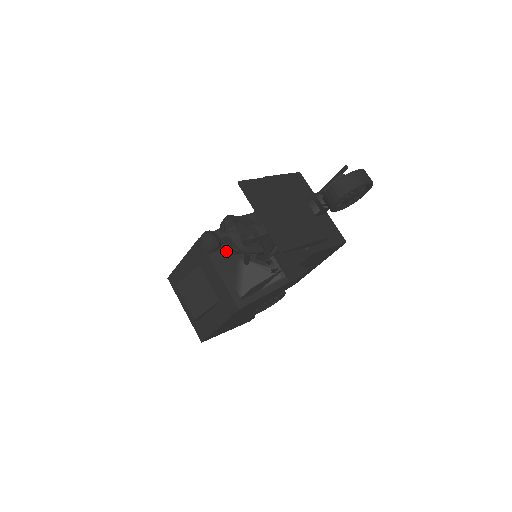
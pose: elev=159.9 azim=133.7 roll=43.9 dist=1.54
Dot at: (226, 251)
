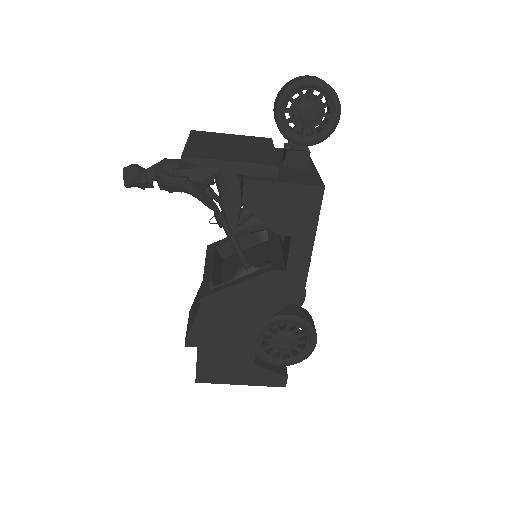
Dot at: (234, 261)
